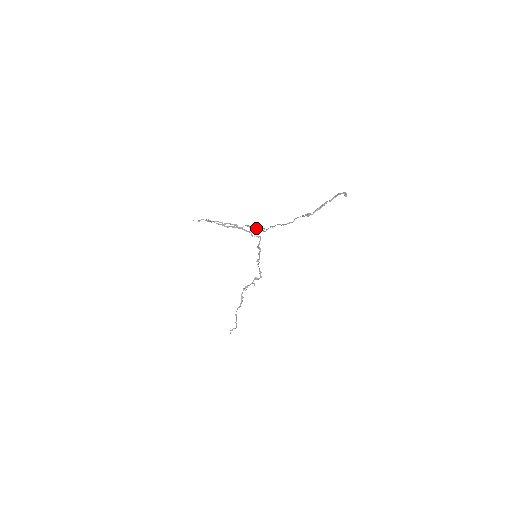
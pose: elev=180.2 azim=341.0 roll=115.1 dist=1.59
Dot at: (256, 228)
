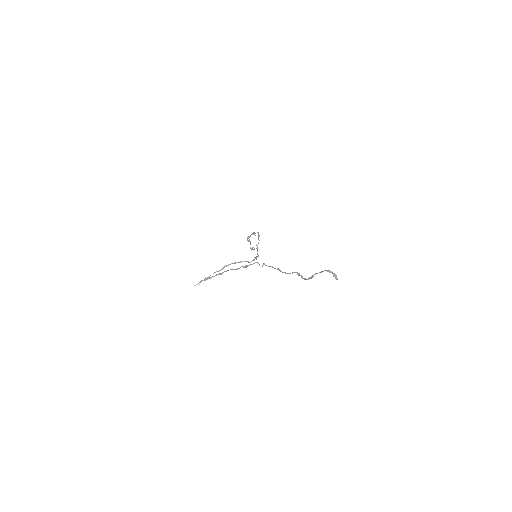
Dot at: occluded
